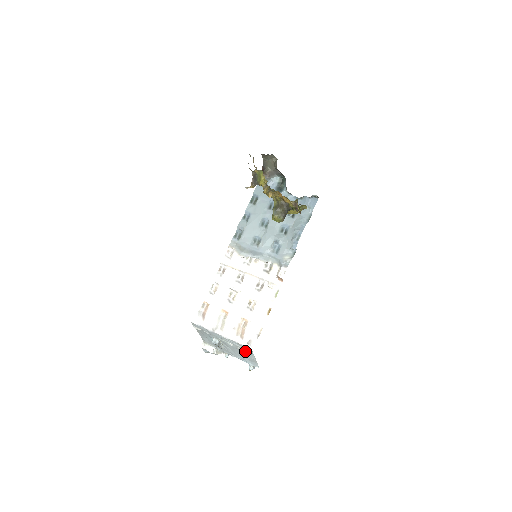
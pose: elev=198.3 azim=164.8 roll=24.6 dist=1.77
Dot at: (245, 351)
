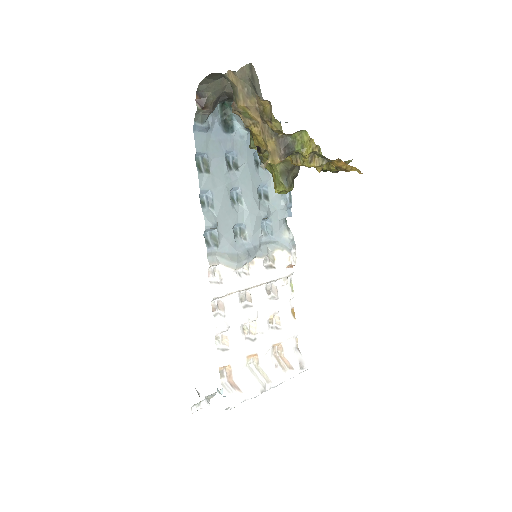
Dot at: occluded
